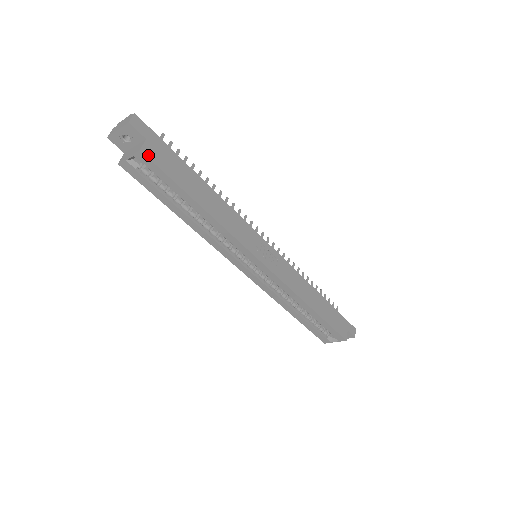
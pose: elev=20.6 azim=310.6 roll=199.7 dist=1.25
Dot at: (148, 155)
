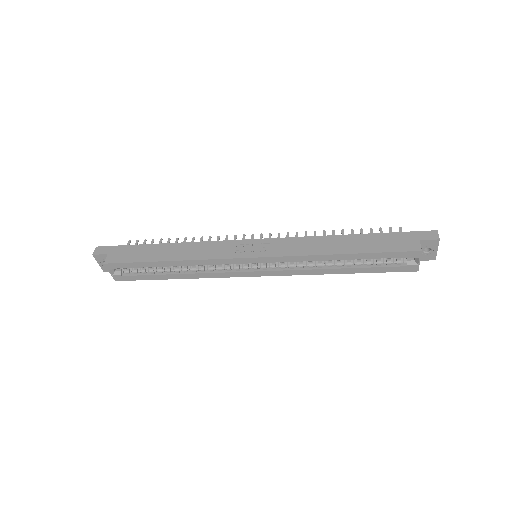
Dot at: (111, 262)
